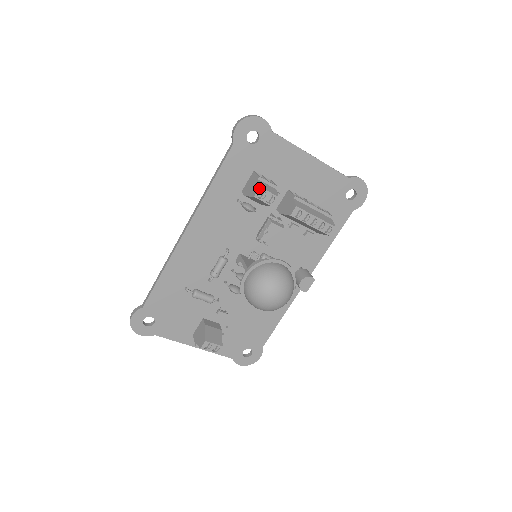
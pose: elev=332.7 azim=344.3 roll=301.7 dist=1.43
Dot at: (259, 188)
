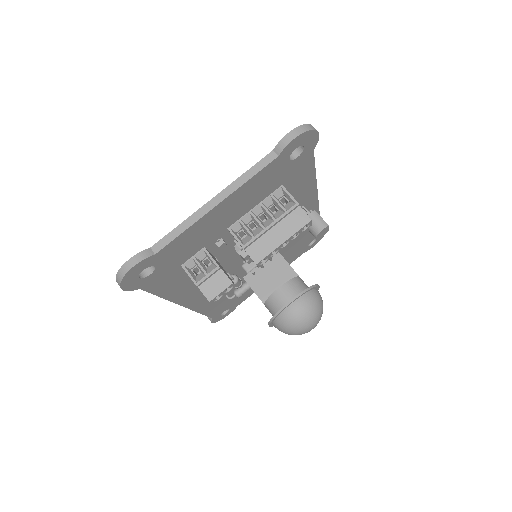
Dot at: (210, 302)
